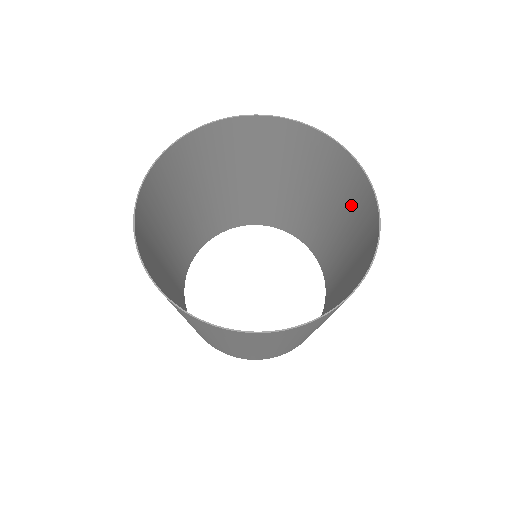
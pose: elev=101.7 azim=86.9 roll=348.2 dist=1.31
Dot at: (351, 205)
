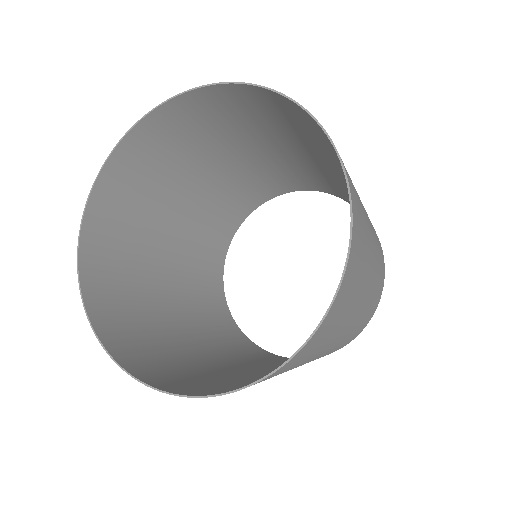
Dot at: (294, 128)
